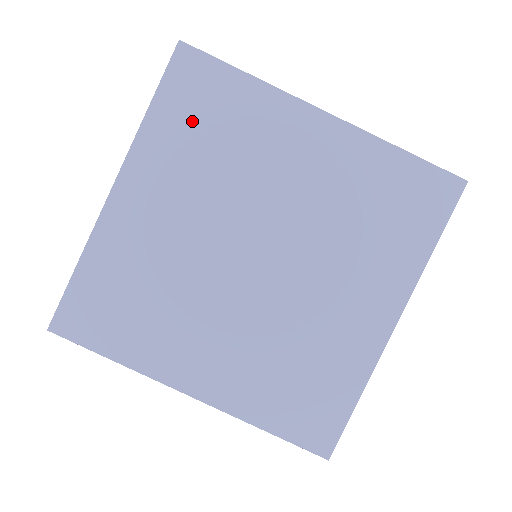
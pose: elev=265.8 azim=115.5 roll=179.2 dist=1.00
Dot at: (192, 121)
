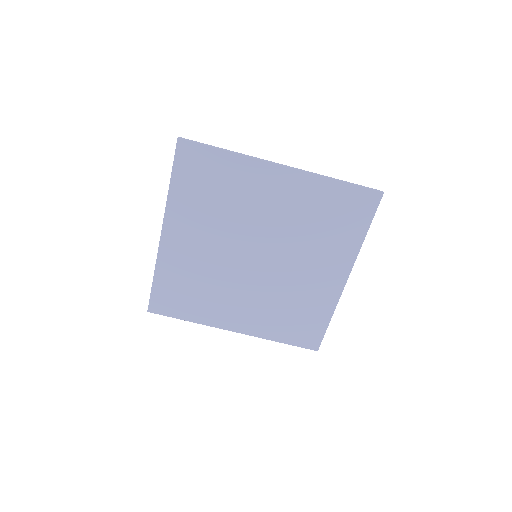
Dot at: (199, 187)
